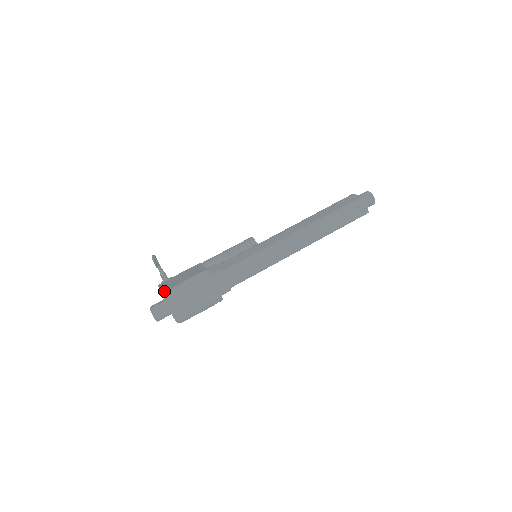
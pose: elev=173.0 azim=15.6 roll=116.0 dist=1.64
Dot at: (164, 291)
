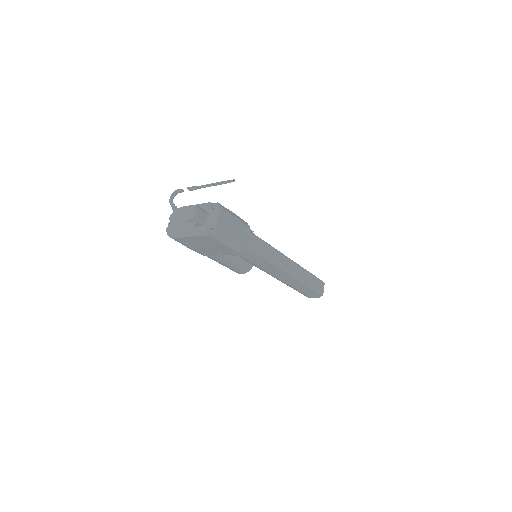
Dot at: (217, 203)
